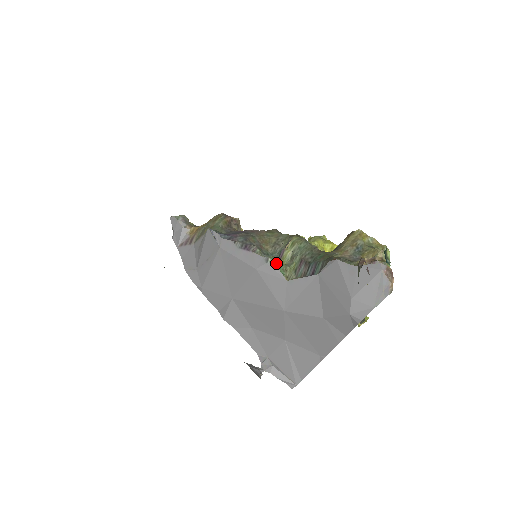
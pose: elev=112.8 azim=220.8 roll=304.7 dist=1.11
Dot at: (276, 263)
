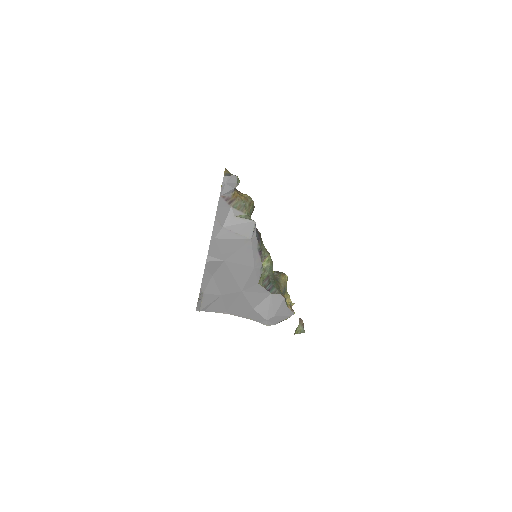
Dot at: occluded
